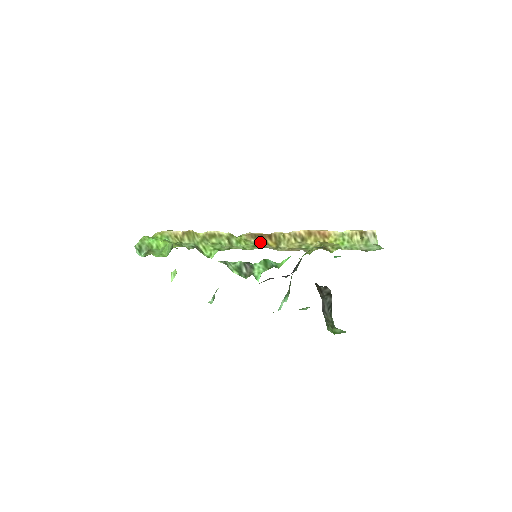
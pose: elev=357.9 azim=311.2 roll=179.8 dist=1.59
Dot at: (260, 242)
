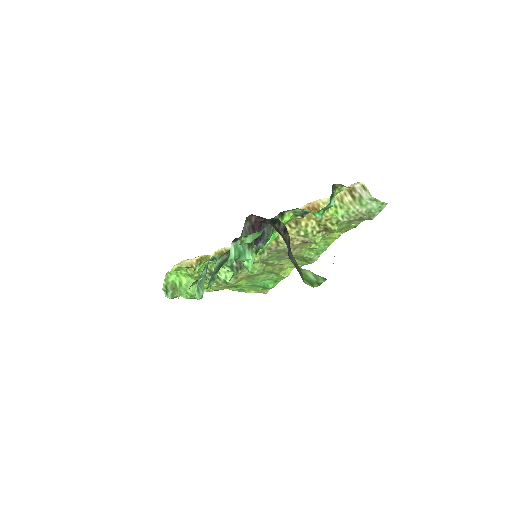
Dot at: occluded
